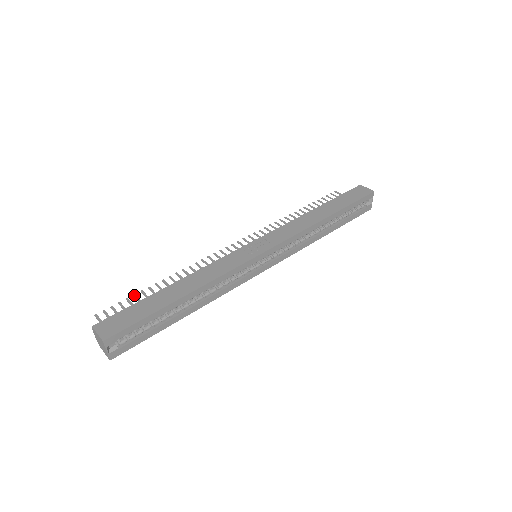
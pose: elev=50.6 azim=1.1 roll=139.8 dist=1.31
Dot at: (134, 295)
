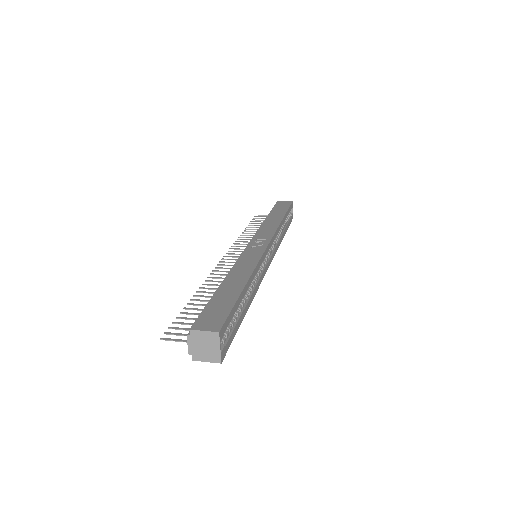
Dot at: (181, 313)
